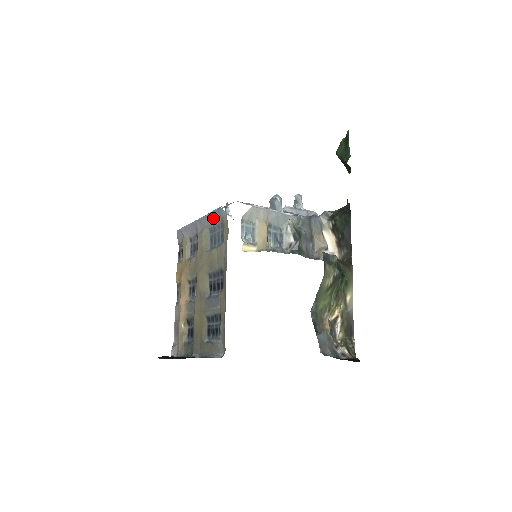
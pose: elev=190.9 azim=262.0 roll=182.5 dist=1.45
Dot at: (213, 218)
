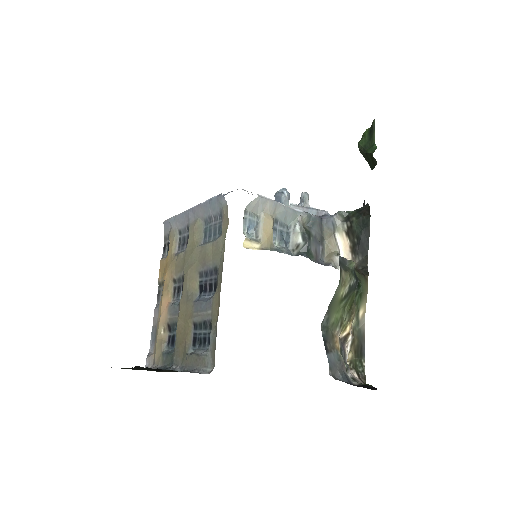
Dot at: (210, 207)
